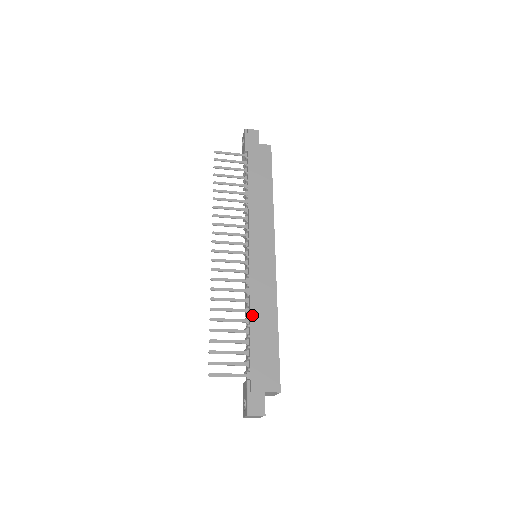
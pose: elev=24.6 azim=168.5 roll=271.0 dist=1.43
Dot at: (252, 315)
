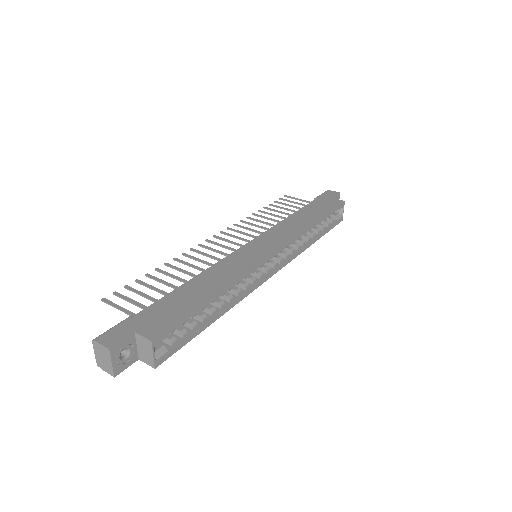
Dot at: (198, 277)
